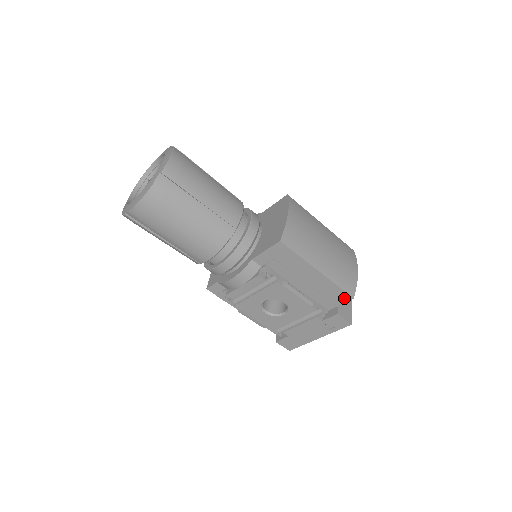
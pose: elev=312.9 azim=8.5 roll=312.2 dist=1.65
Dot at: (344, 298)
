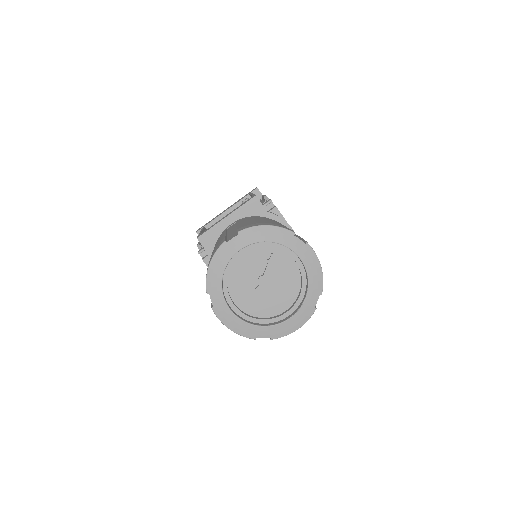
Dot at: occluded
